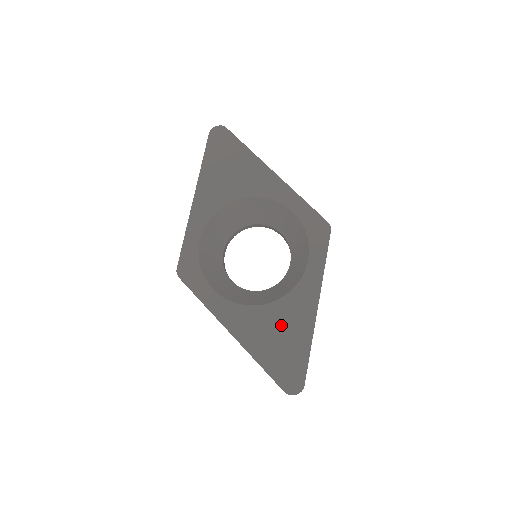
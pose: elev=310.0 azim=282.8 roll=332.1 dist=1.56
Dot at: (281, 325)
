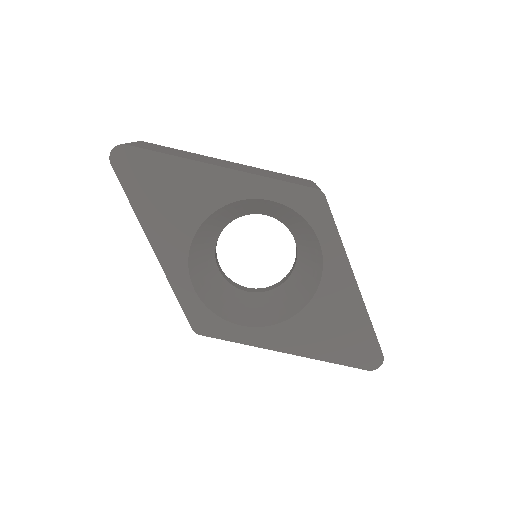
Dot at: (330, 319)
